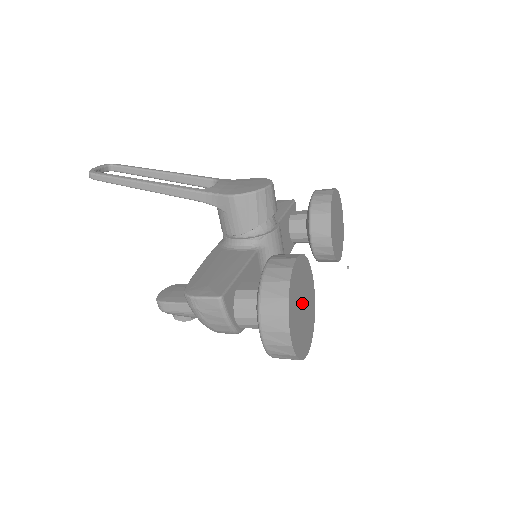
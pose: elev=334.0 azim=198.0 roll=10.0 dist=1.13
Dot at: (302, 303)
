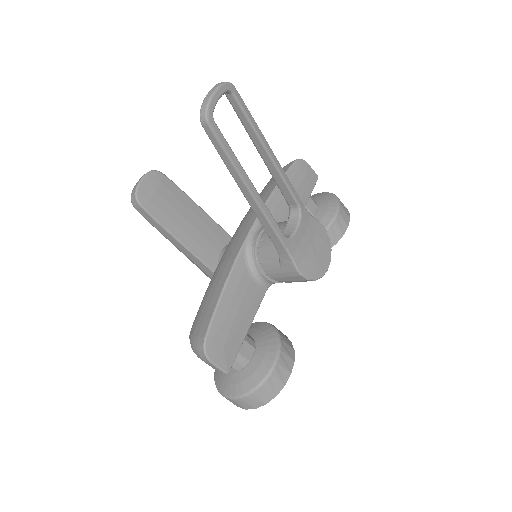
Dot at: occluded
